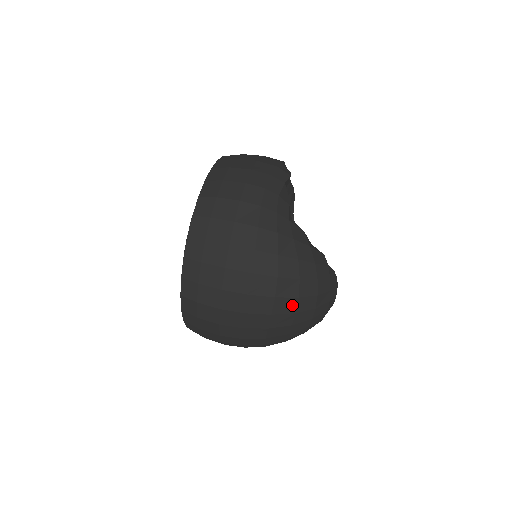
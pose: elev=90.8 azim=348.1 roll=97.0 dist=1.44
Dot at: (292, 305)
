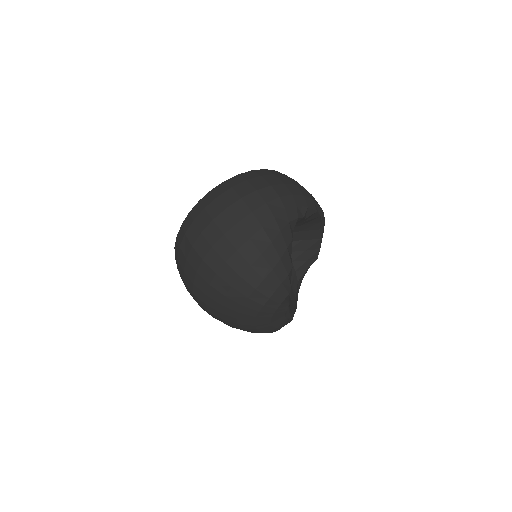
Dot at: (243, 268)
